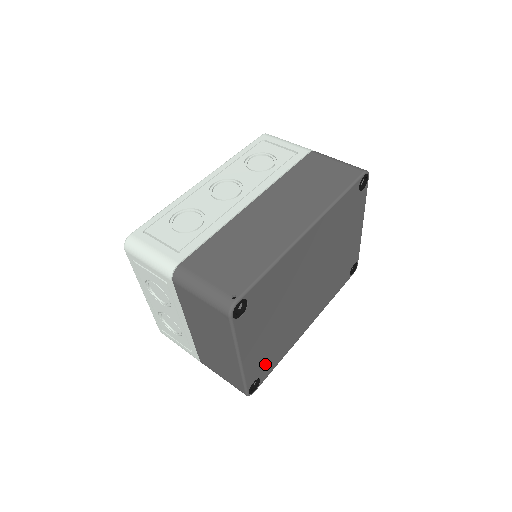
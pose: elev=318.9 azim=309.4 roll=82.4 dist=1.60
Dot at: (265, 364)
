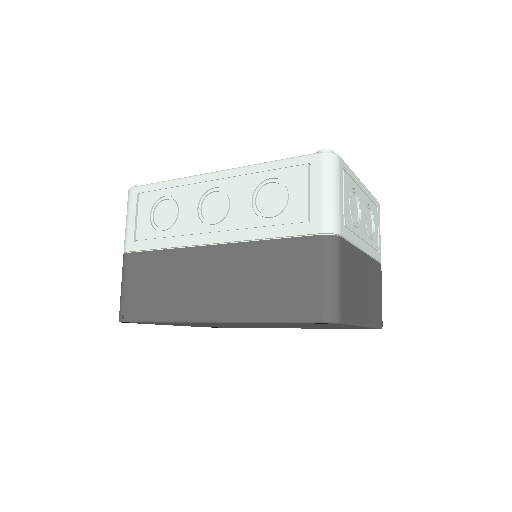
Dot at: occluded
